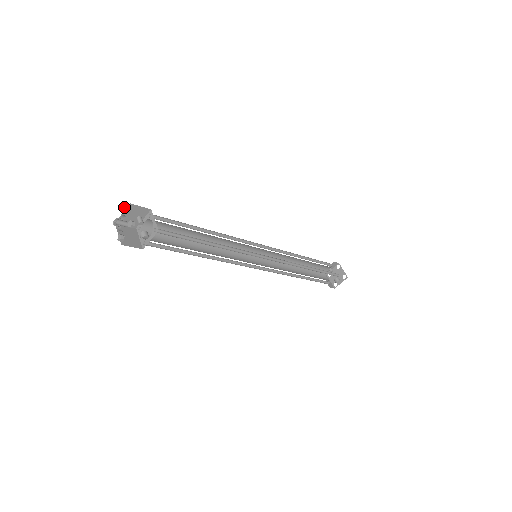
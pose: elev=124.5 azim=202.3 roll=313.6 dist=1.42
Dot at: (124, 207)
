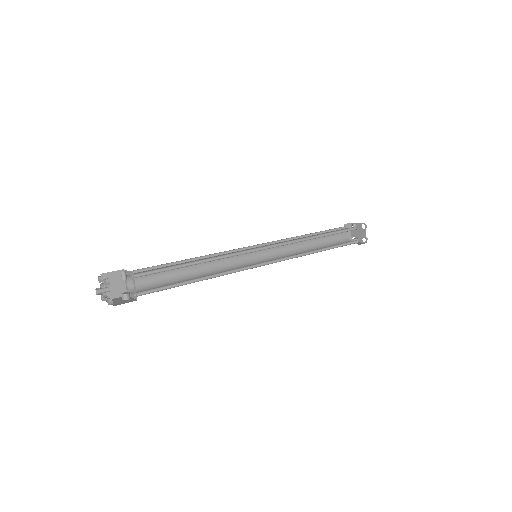
Dot at: (104, 280)
